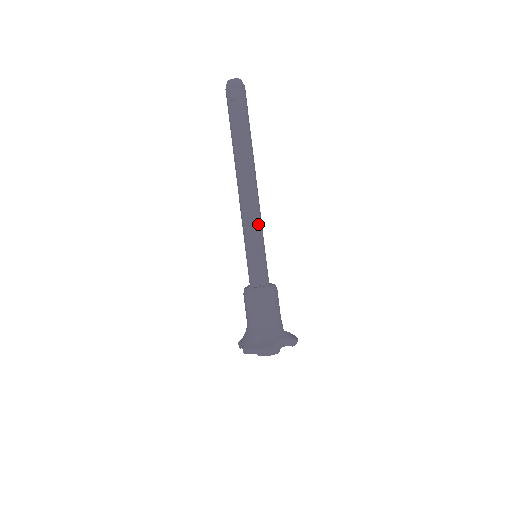
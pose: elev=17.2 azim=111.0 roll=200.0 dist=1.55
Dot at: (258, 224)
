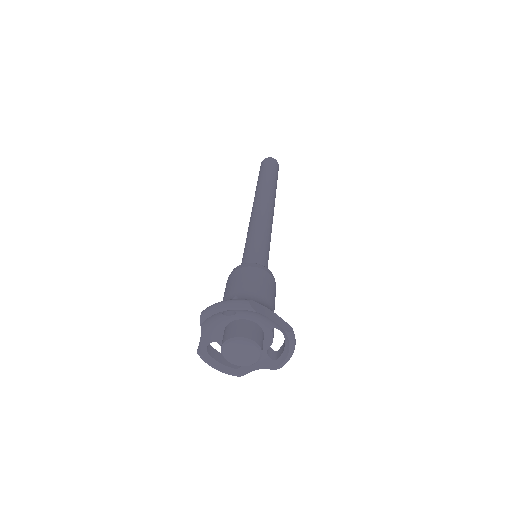
Dot at: (266, 226)
